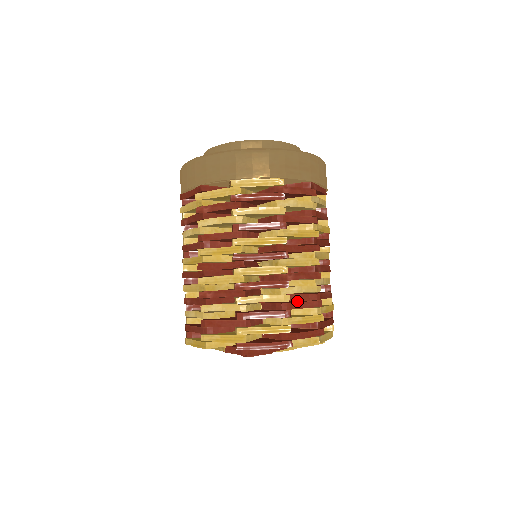
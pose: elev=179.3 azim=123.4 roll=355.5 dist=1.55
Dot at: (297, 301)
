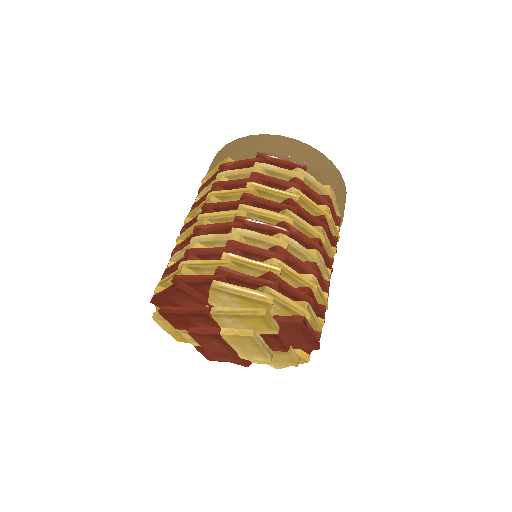
Dot at: occluded
